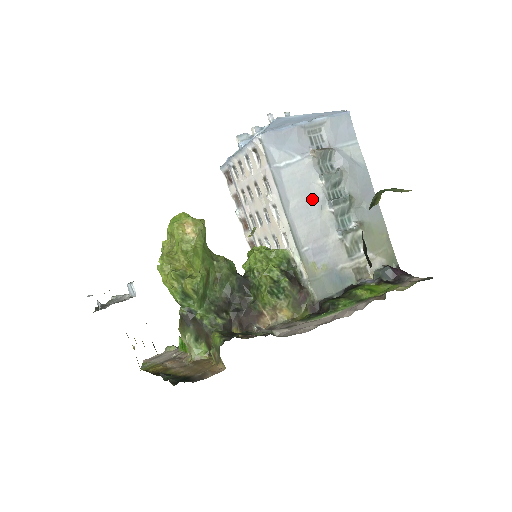
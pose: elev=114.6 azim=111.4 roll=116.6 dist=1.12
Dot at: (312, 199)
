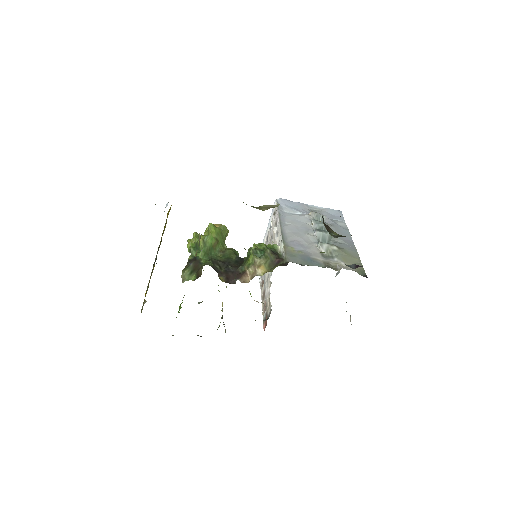
Dot at: (302, 228)
